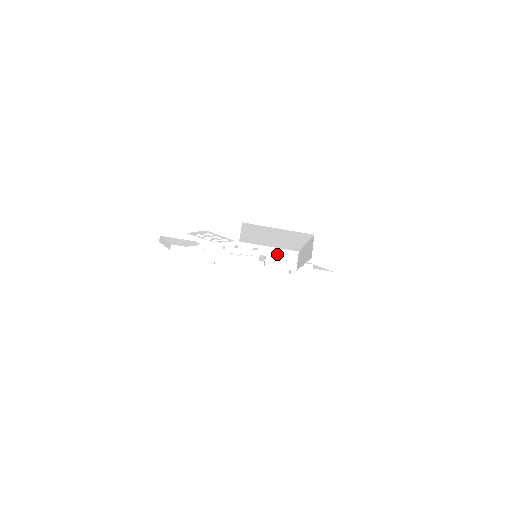
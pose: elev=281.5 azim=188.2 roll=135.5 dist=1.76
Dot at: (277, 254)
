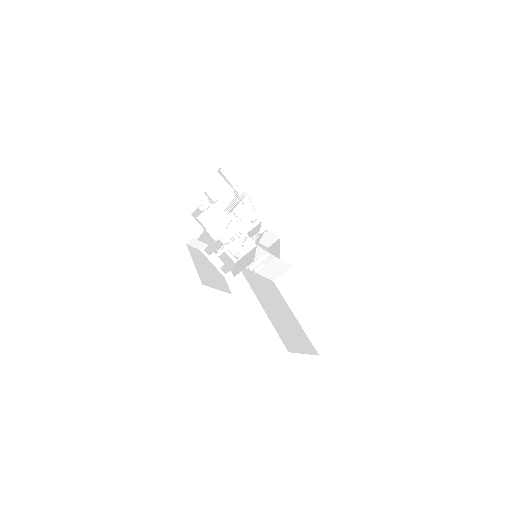
Dot at: (275, 265)
